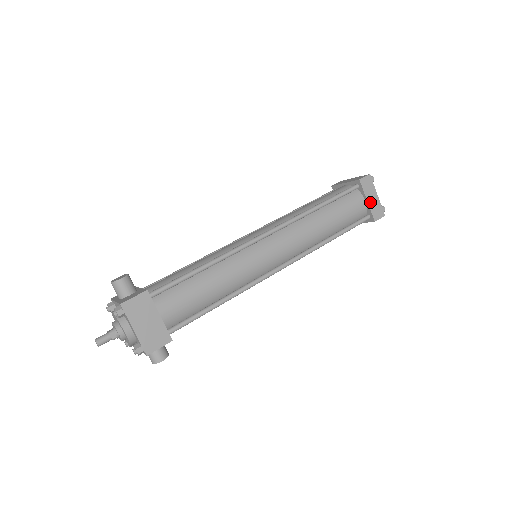
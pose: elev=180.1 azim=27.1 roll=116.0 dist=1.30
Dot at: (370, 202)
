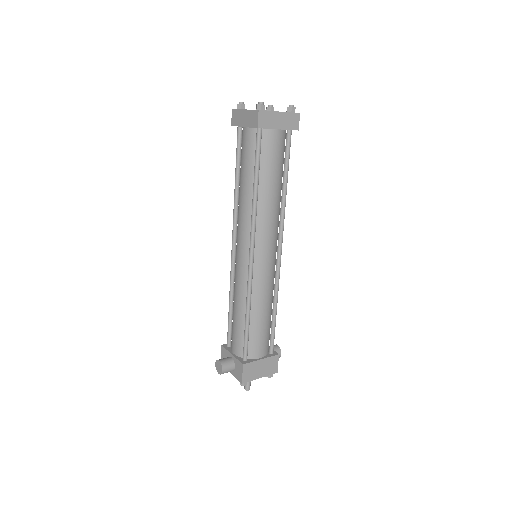
Dot at: (281, 126)
